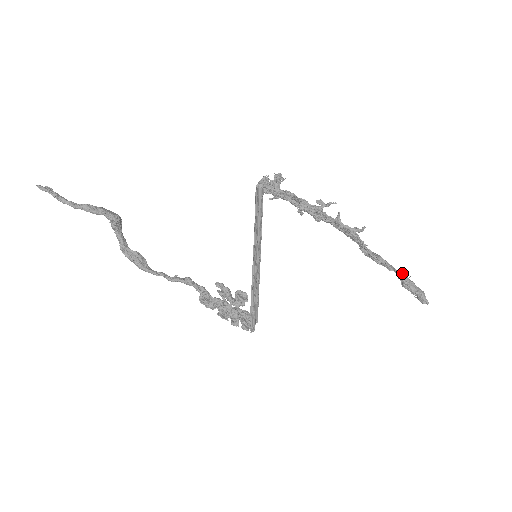
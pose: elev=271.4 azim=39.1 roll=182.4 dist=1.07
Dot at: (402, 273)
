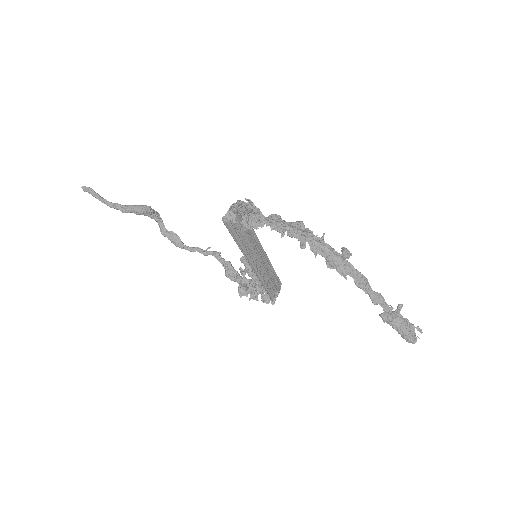
Dot at: occluded
